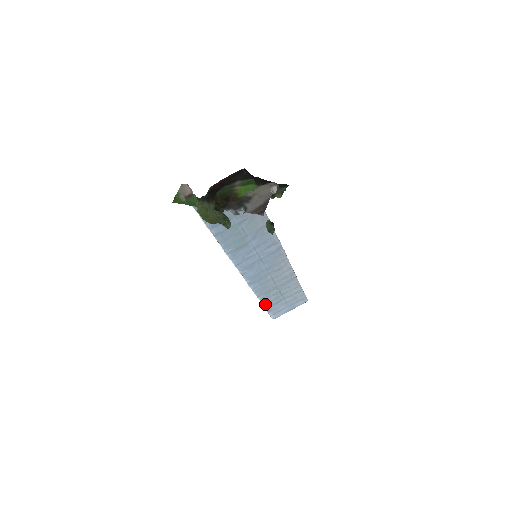
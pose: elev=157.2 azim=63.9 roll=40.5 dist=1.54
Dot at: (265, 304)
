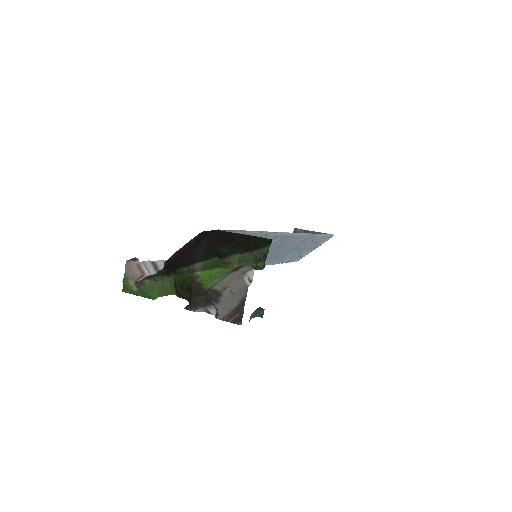
Dot at: (283, 261)
